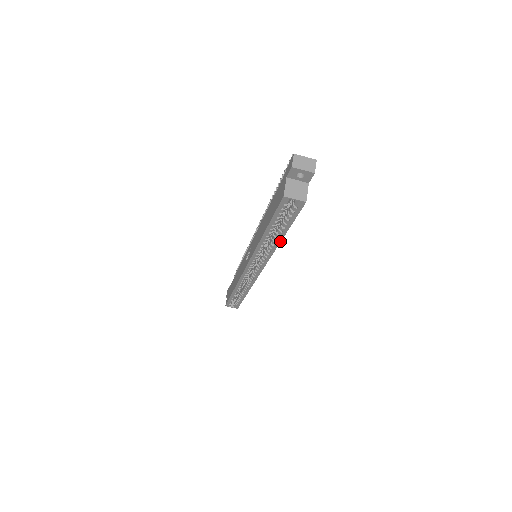
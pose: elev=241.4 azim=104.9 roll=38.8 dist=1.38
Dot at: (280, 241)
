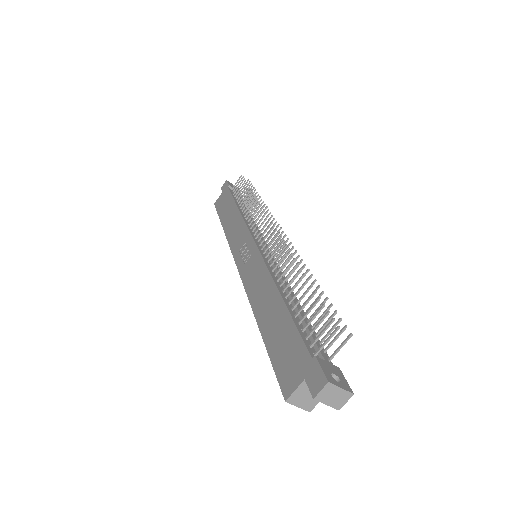
Dot at: occluded
